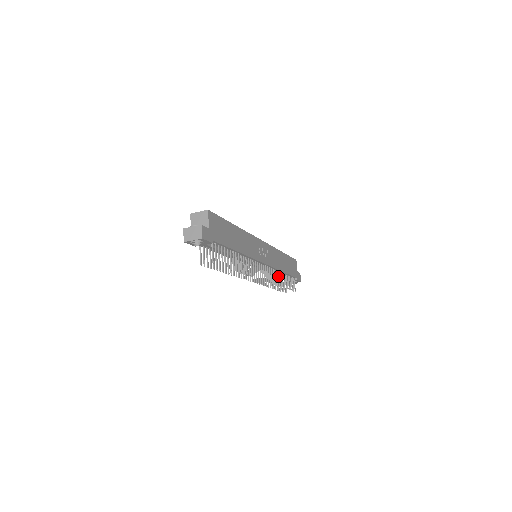
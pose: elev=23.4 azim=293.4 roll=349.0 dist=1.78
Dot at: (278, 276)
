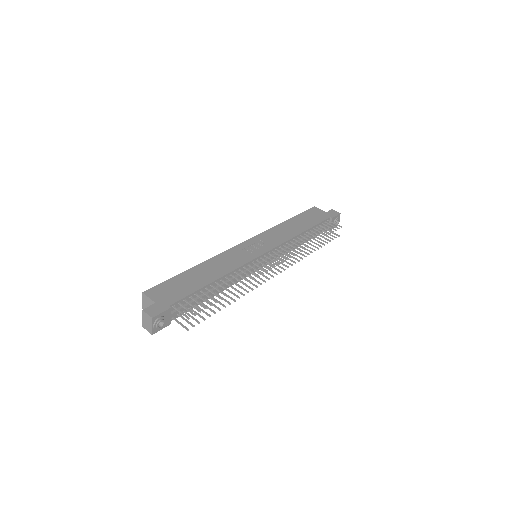
Dot at: occluded
